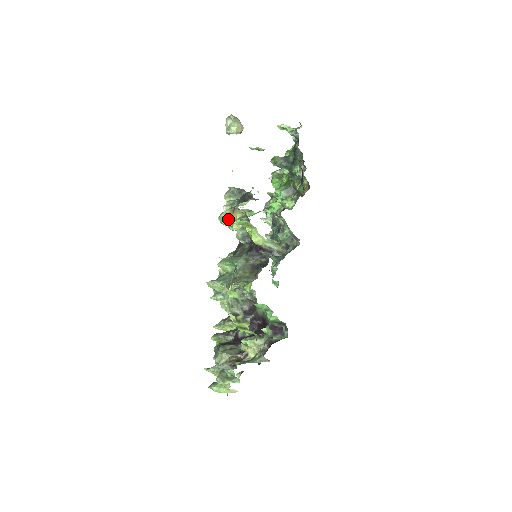
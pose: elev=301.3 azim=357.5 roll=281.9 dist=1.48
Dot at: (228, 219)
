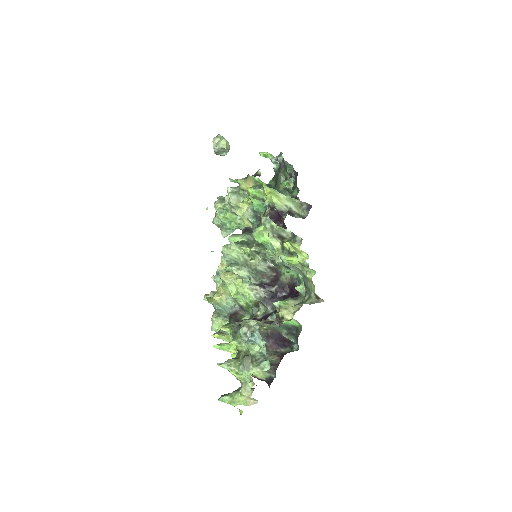
Dot at: (233, 200)
